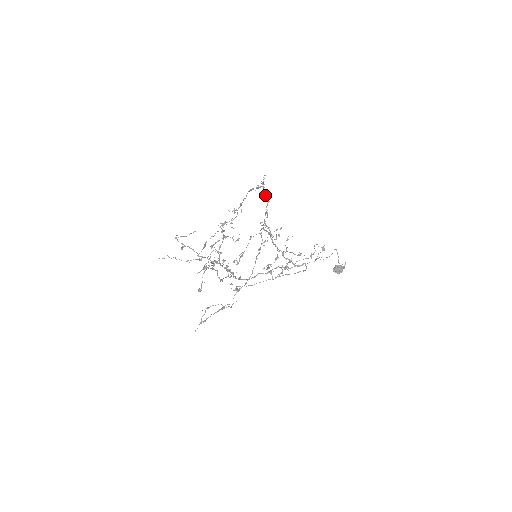
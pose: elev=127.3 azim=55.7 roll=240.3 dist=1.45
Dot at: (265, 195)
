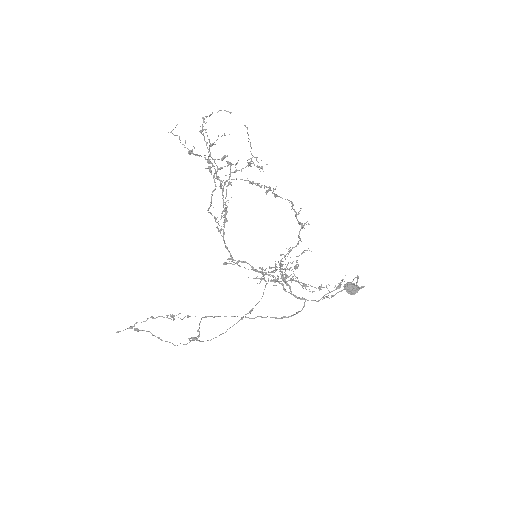
Dot at: (298, 236)
